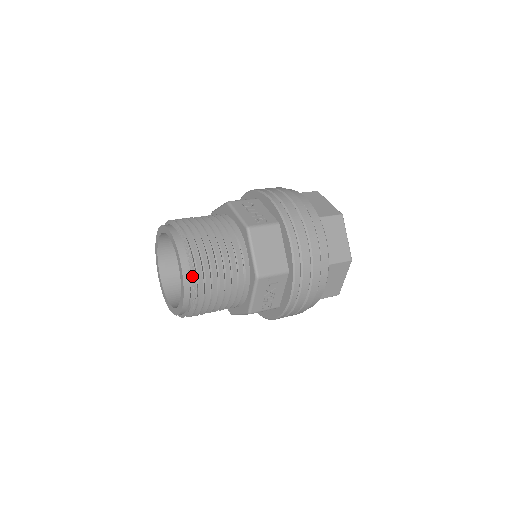
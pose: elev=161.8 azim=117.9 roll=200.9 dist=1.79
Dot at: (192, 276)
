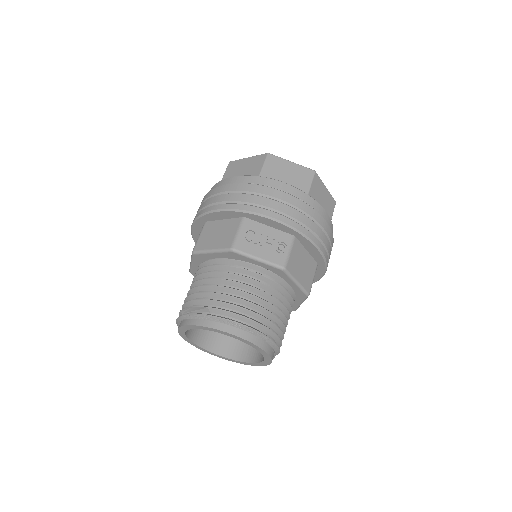
Dot at: (274, 347)
